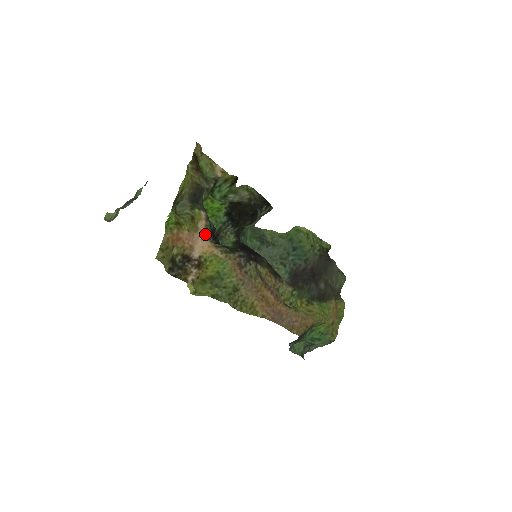
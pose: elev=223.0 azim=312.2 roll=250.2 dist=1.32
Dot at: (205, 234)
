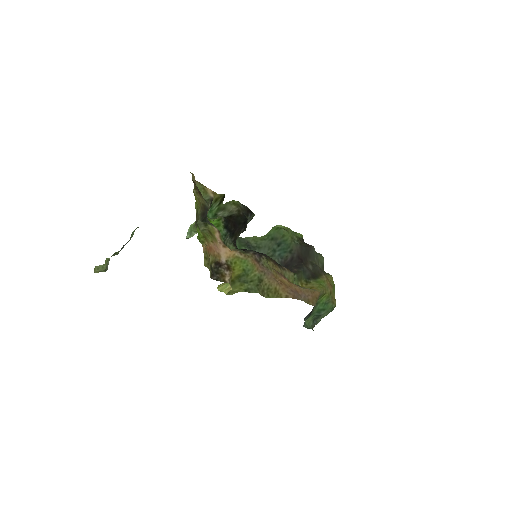
Dot at: (223, 243)
